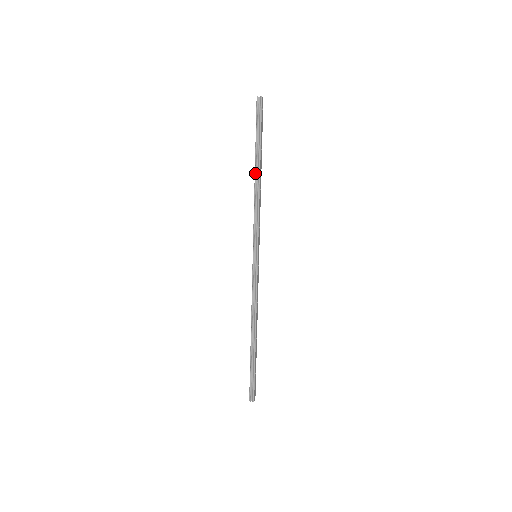
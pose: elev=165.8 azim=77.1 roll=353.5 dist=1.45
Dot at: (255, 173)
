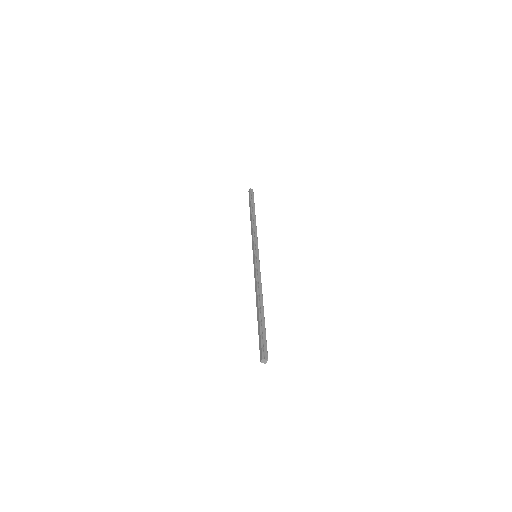
Dot at: (252, 215)
